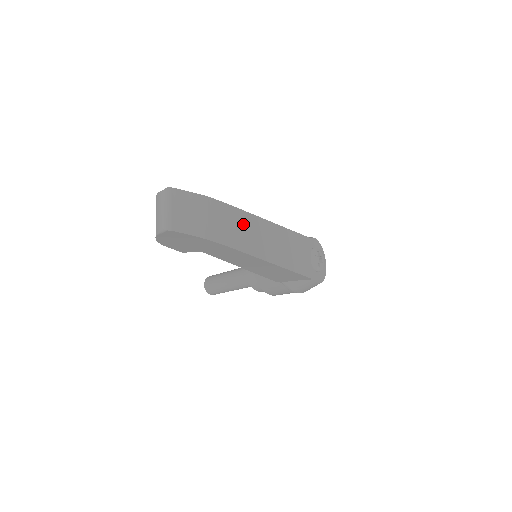
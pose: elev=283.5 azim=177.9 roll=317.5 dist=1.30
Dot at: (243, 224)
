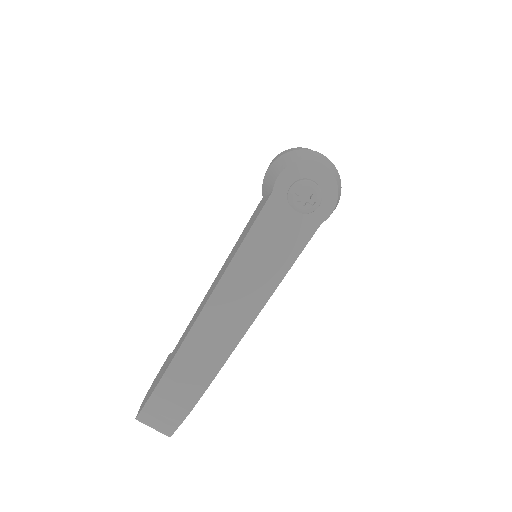
Dot at: (198, 347)
